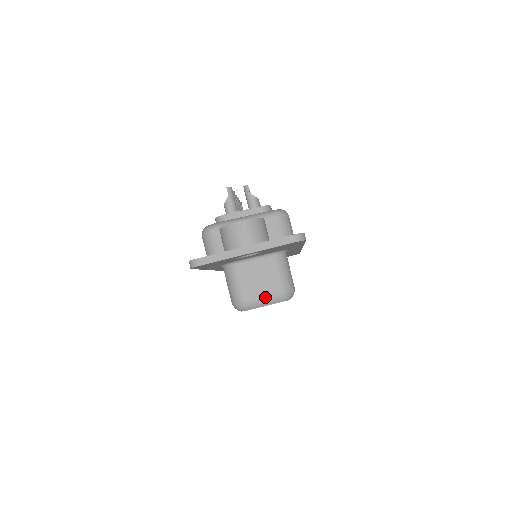
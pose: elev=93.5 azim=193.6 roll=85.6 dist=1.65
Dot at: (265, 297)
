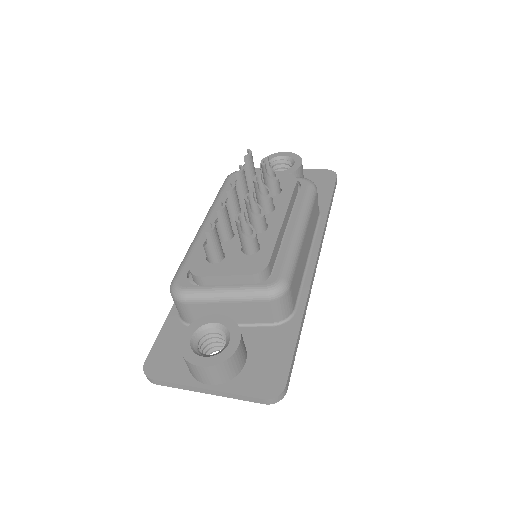
Dot at: occluded
